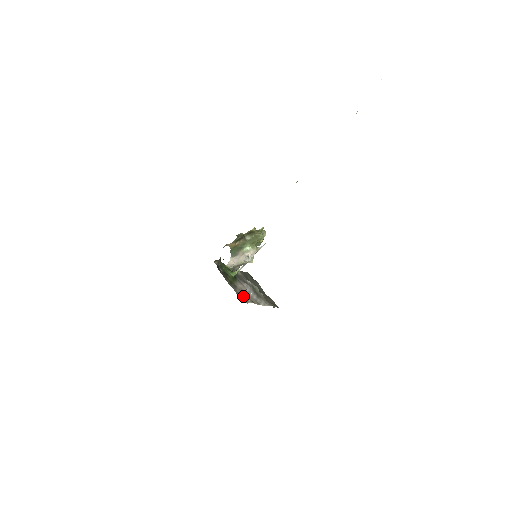
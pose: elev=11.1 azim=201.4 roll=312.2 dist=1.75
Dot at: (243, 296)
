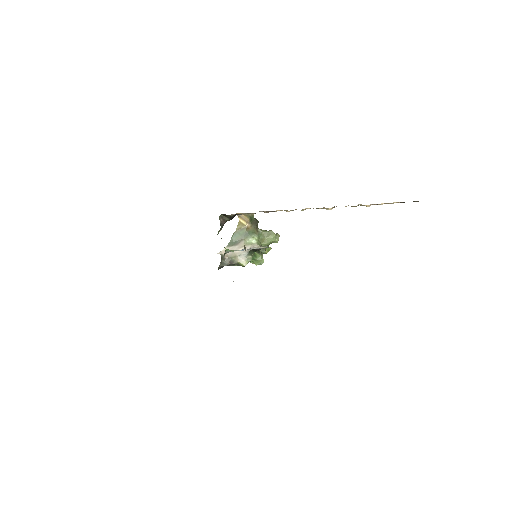
Dot at: occluded
